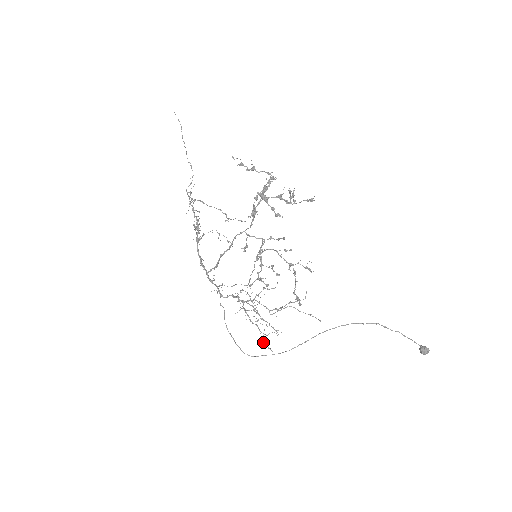
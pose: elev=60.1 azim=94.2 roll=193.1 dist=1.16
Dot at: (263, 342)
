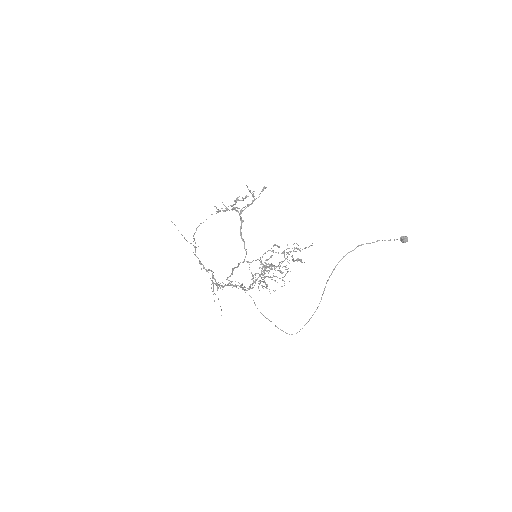
Dot at: (280, 270)
